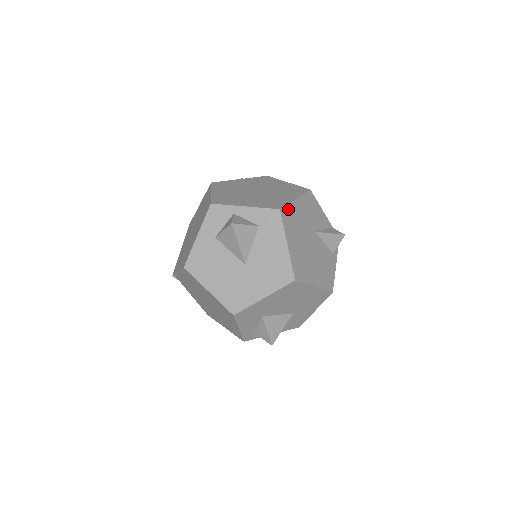
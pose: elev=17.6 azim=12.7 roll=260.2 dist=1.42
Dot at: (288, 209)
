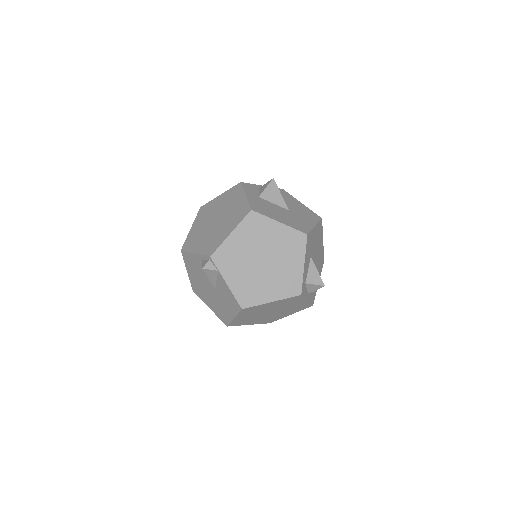
Dot at: occluded
